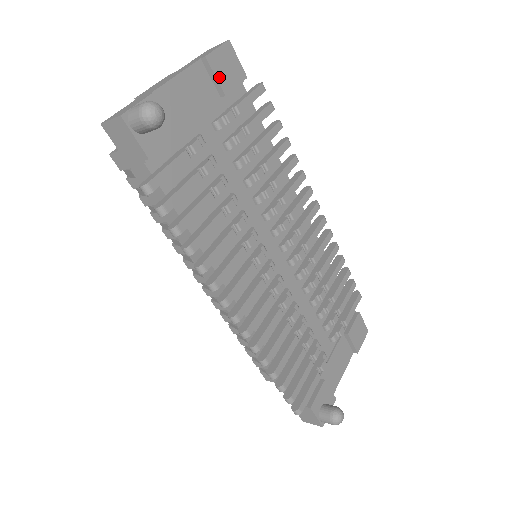
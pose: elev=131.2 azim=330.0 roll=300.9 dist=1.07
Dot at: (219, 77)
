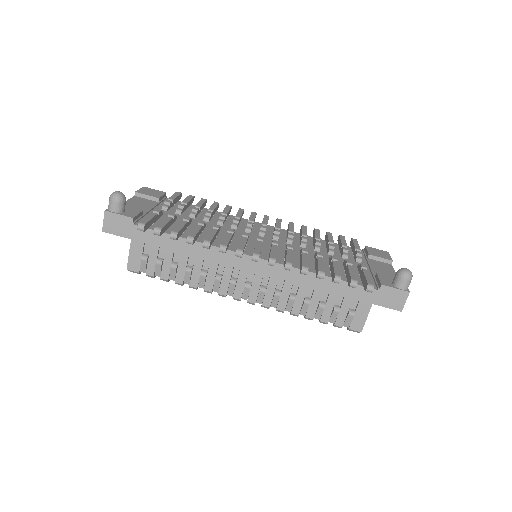
Dot at: (149, 195)
